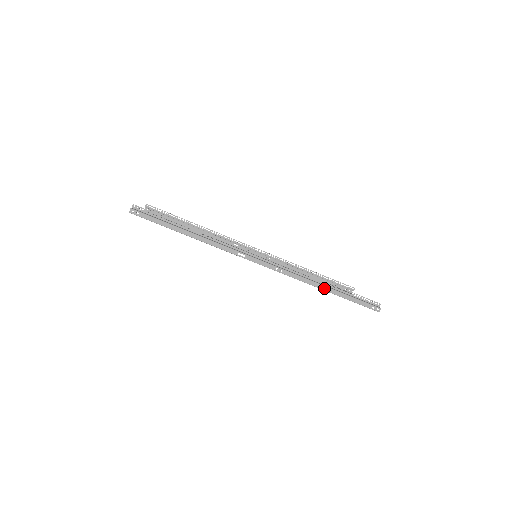
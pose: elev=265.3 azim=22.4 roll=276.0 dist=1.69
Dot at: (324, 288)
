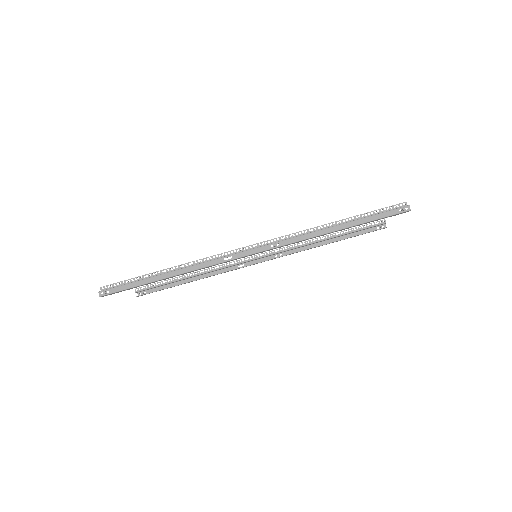
Dot at: (333, 229)
